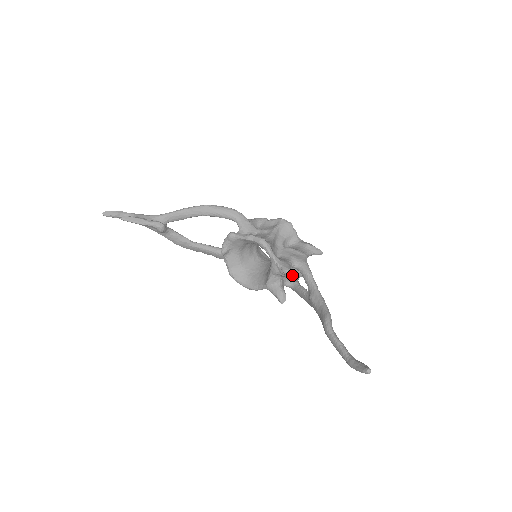
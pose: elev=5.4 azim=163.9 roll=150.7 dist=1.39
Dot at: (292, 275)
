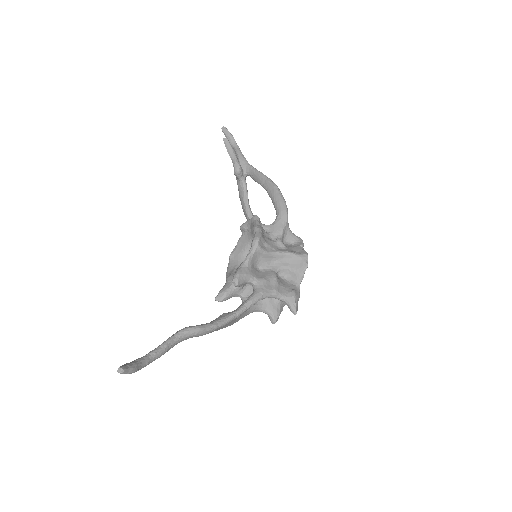
Dot at: (235, 282)
